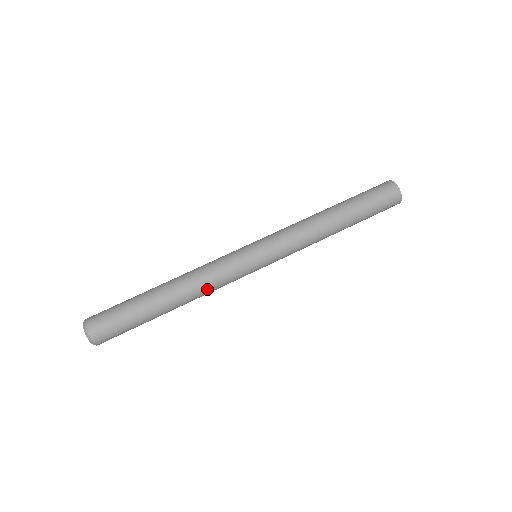
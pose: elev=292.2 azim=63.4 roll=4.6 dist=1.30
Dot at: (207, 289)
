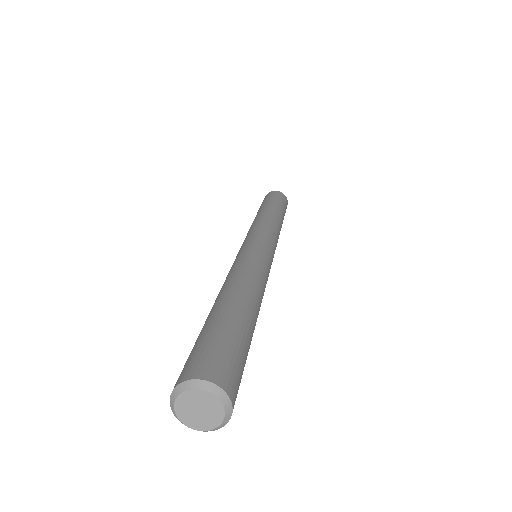
Dot at: (260, 279)
